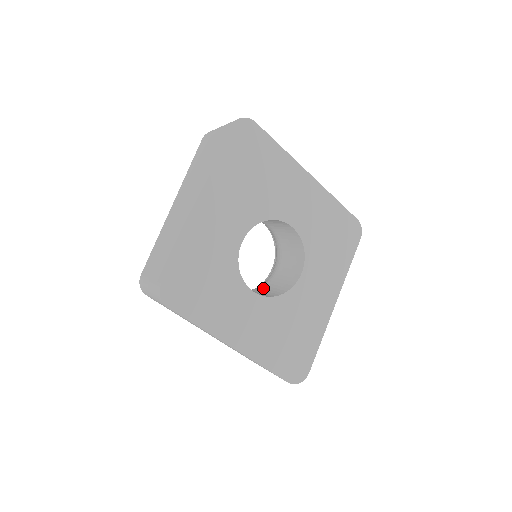
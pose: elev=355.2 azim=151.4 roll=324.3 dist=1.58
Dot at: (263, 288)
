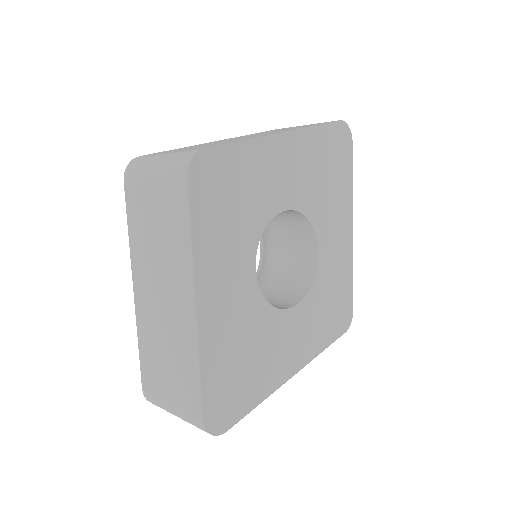
Dot at: occluded
